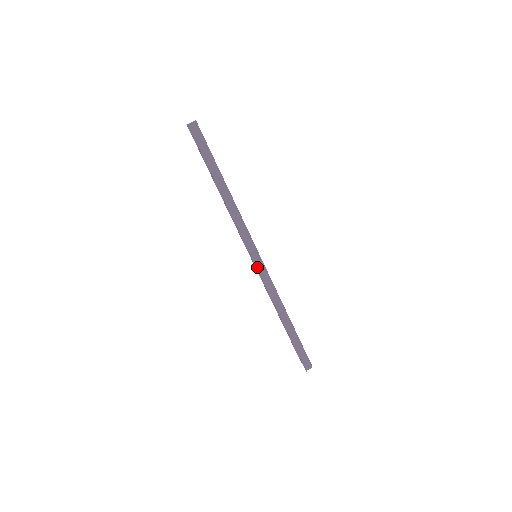
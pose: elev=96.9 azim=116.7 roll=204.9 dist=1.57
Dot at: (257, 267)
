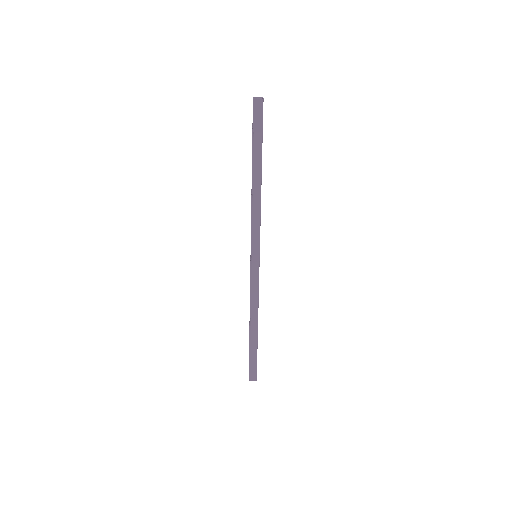
Dot at: (251, 267)
